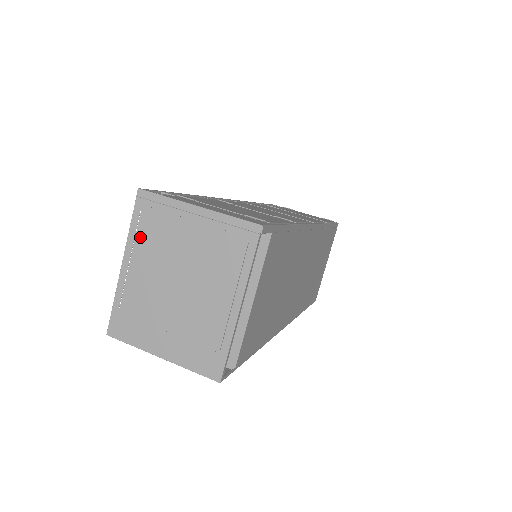
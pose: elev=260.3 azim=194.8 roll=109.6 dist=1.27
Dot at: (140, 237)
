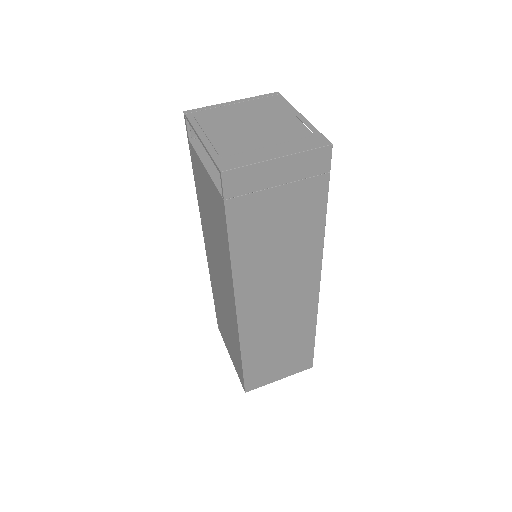
Dot at: (204, 124)
